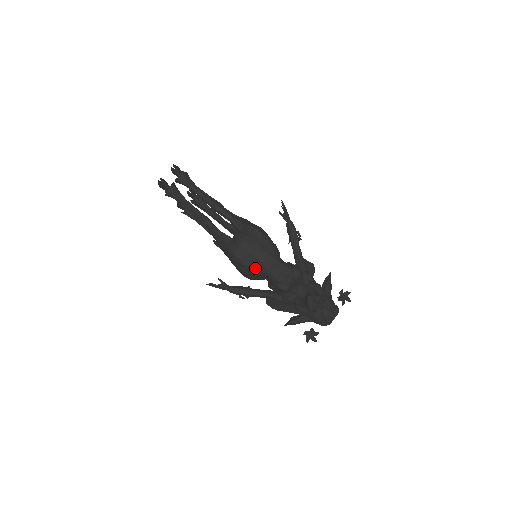
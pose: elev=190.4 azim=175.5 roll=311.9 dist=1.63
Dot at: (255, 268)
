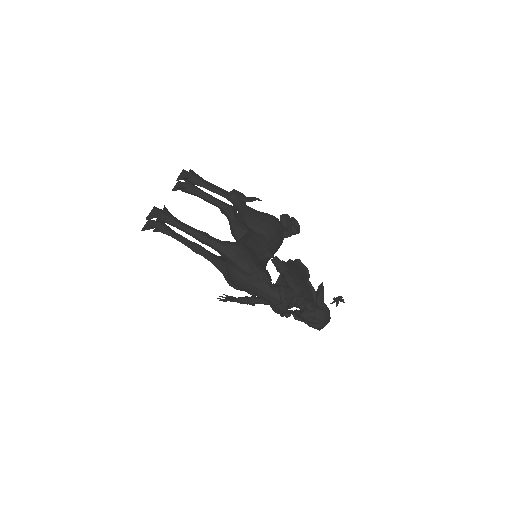
Dot at: occluded
